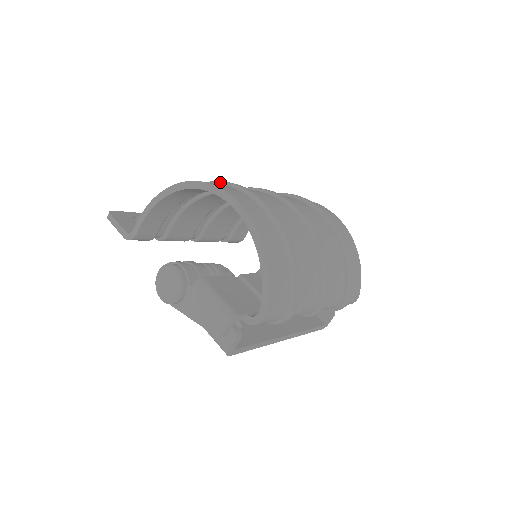
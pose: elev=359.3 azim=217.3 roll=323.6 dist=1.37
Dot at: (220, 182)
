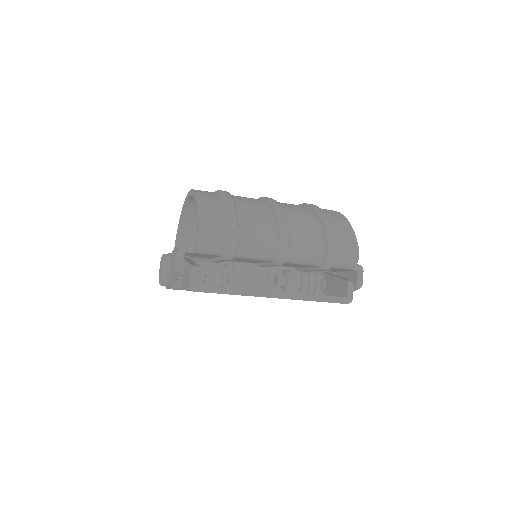
Dot at: occluded
